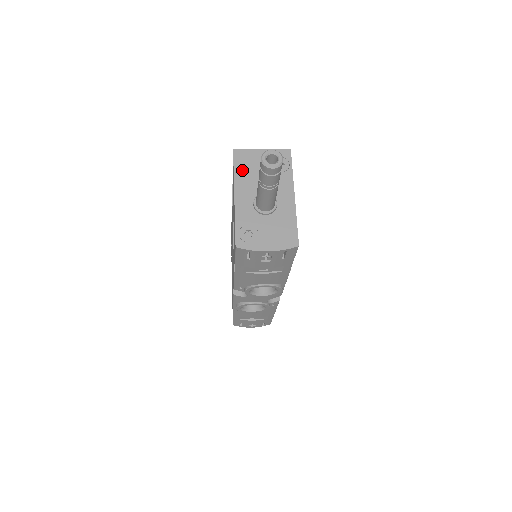
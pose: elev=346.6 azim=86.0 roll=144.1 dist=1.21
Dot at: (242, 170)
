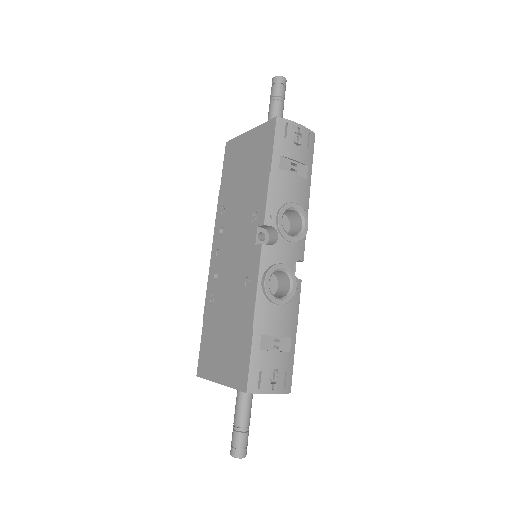
Dot at: occluded
